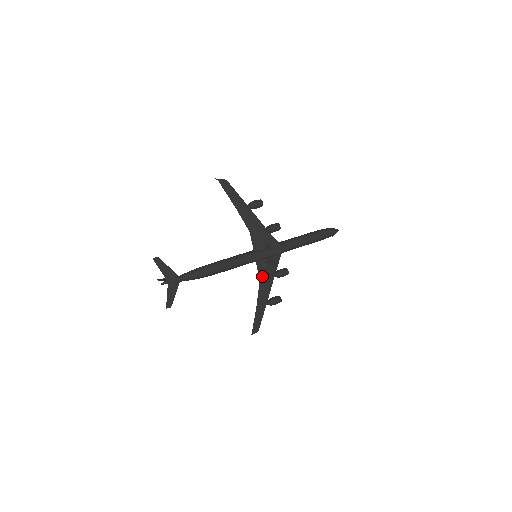
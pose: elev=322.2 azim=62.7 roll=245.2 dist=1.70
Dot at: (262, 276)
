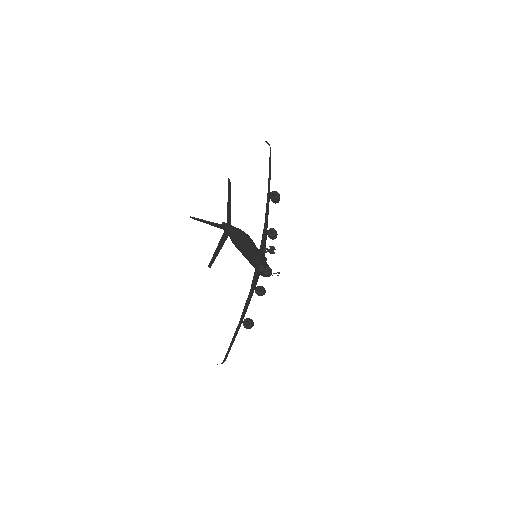
Dot at: (252, 284)
